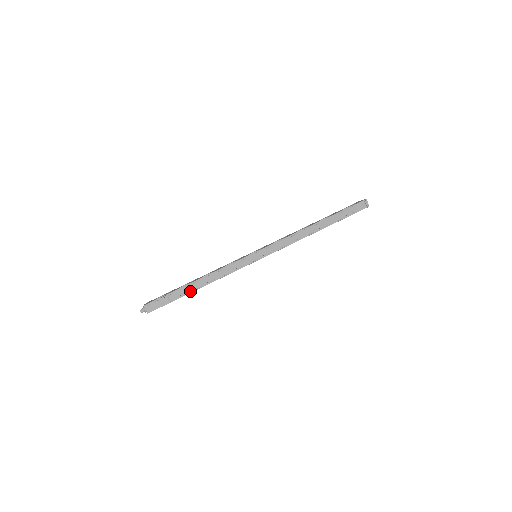
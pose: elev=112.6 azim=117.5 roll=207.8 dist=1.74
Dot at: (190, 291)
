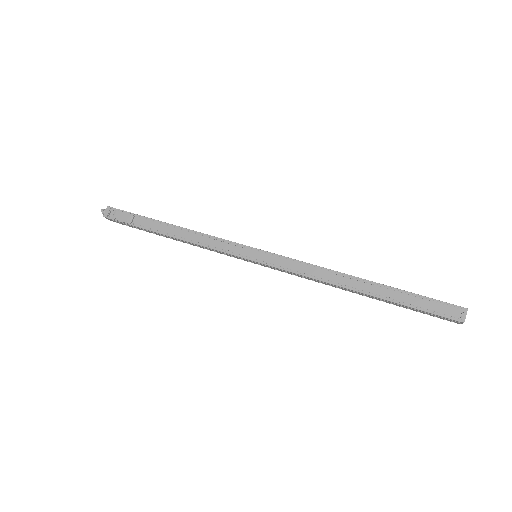
Dot at: (157, 230)
